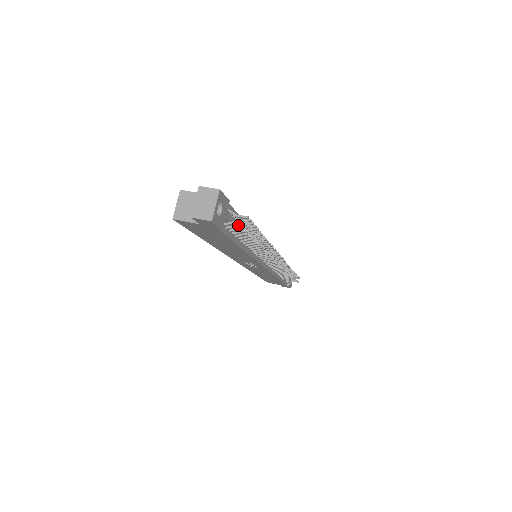
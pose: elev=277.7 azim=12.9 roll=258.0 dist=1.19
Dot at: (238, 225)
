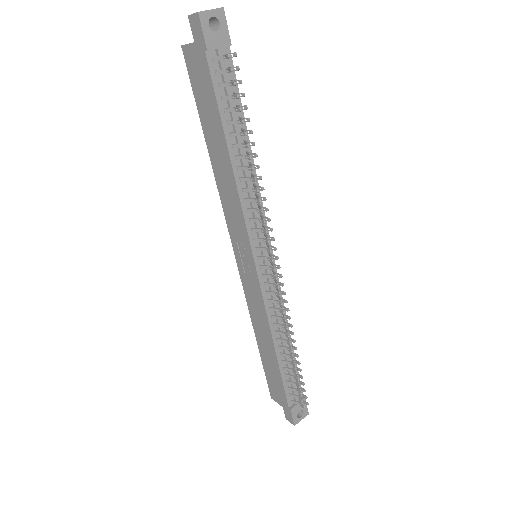
Dot at: (226, 68)
